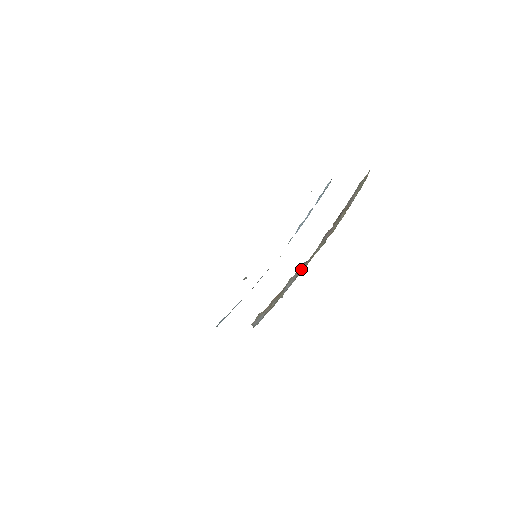
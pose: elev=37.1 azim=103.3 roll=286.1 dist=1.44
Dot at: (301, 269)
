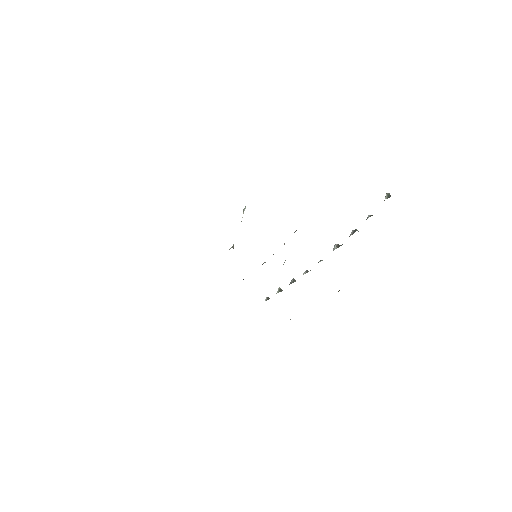
Dot at: occluded
